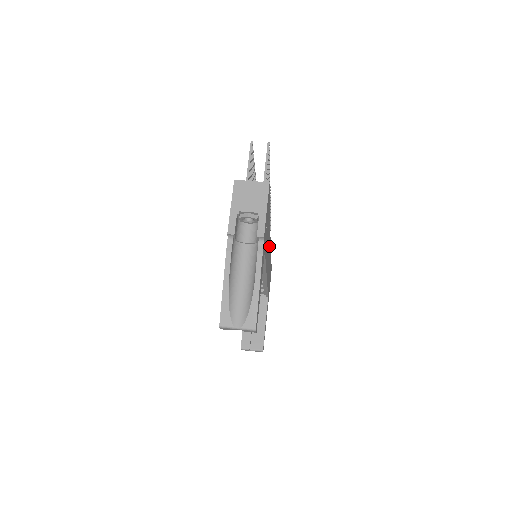
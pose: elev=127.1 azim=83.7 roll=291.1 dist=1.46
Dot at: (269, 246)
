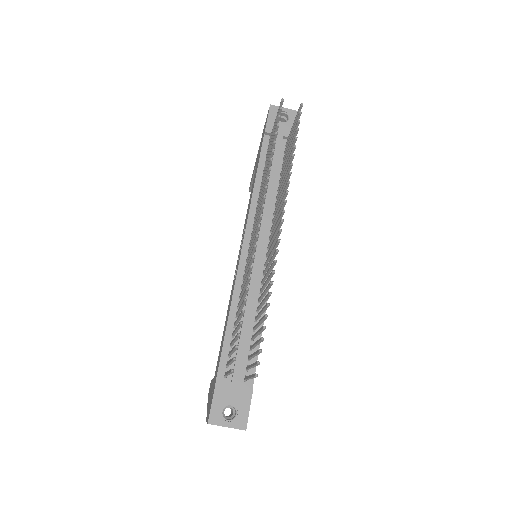
Dot at: occluded
